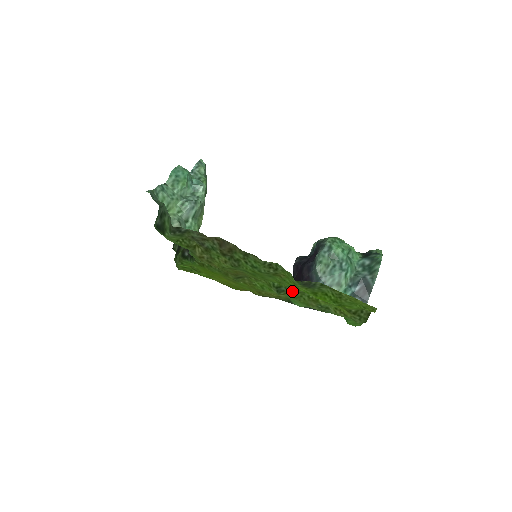
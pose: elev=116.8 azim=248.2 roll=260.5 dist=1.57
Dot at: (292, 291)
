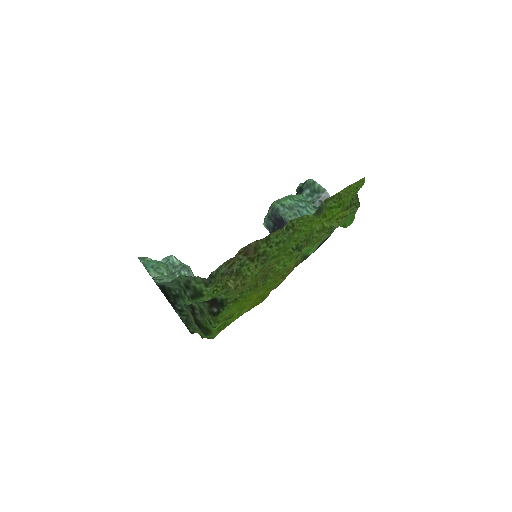
Dot at: (306, 239)
